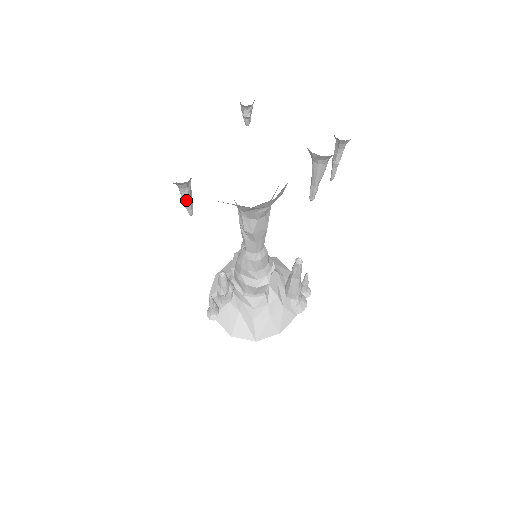
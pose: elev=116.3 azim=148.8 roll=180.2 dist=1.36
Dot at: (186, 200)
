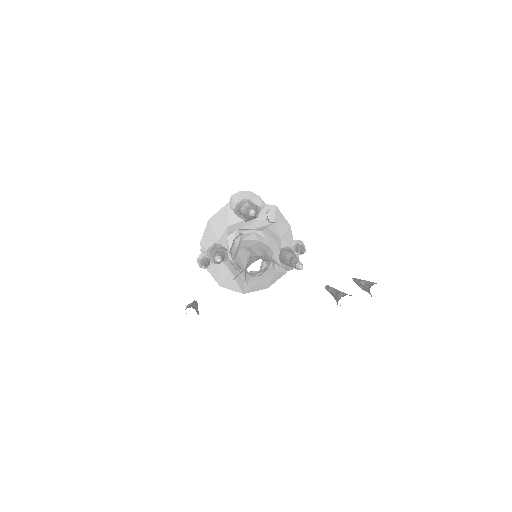
Dot at: occluded
